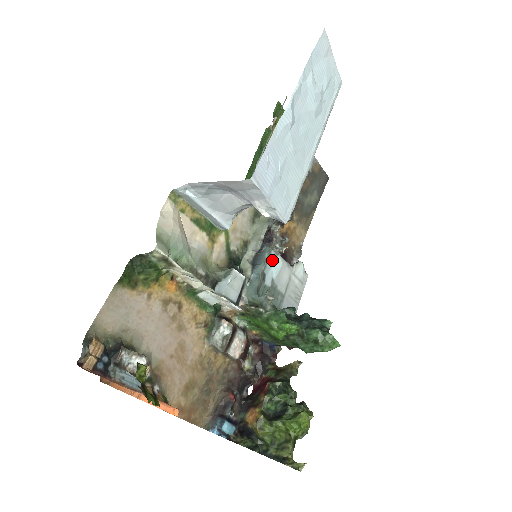
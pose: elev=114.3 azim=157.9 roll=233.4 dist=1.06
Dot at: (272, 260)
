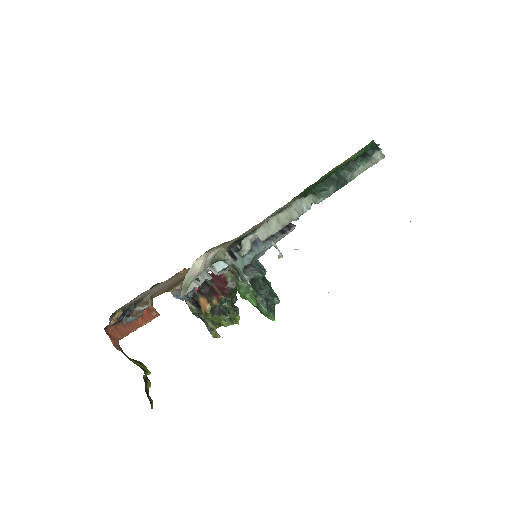
Dot at: occluded
